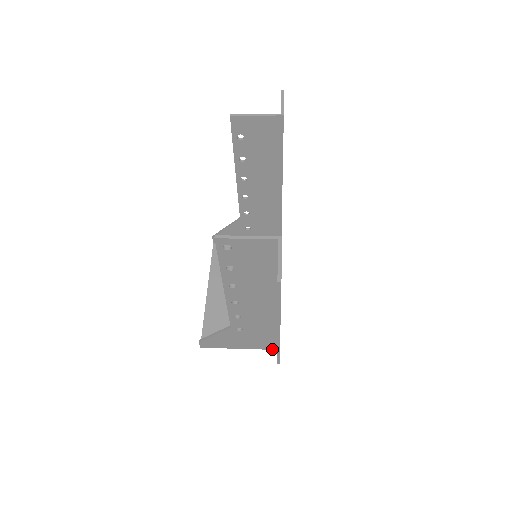
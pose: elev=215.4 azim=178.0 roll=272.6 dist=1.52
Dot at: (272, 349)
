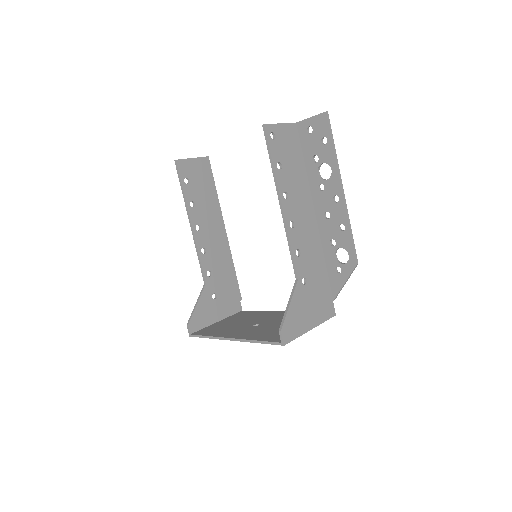
Dot at: (333, 316)
